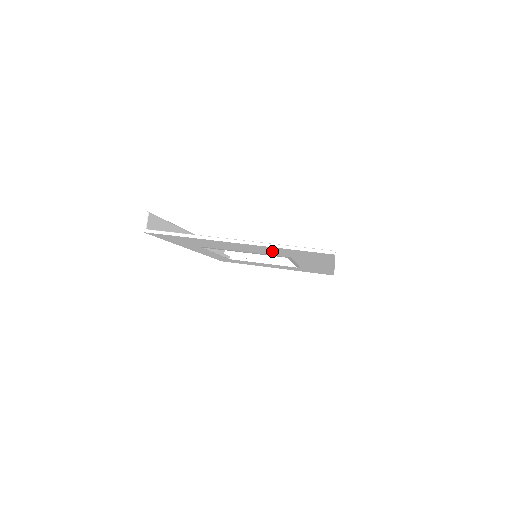
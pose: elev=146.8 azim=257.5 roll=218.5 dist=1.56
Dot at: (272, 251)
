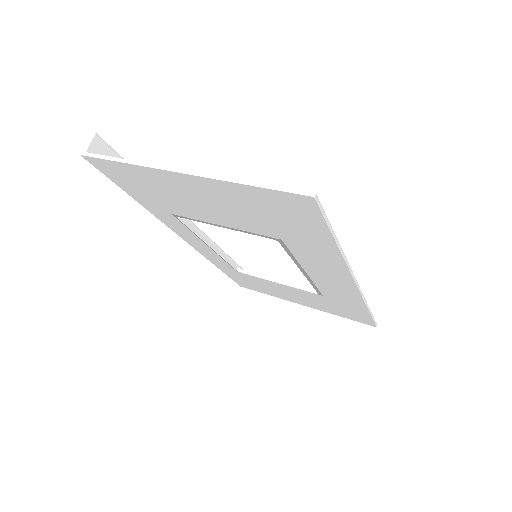
Dot at: (243, 209)
